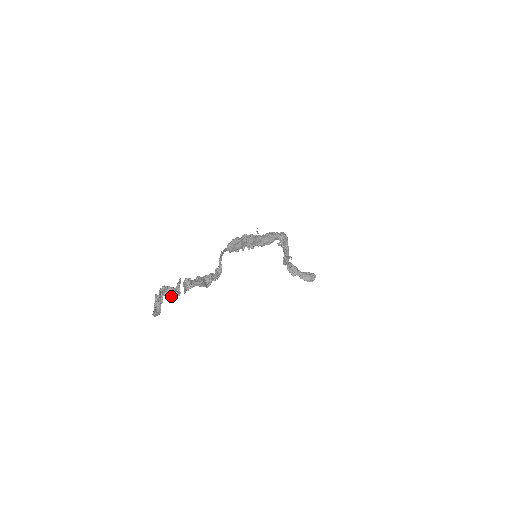
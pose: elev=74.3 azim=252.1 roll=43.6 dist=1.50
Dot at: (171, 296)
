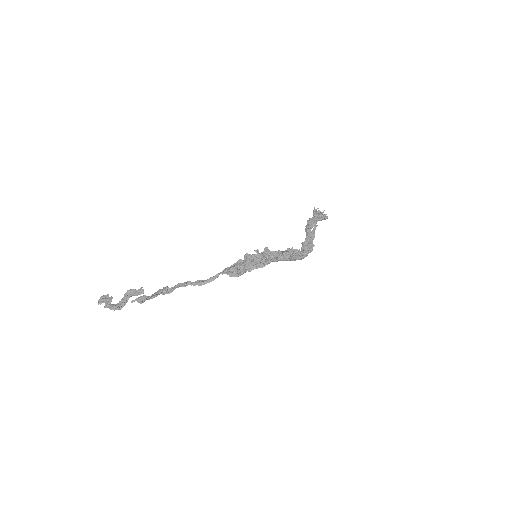
Dot at: (119, 304)
